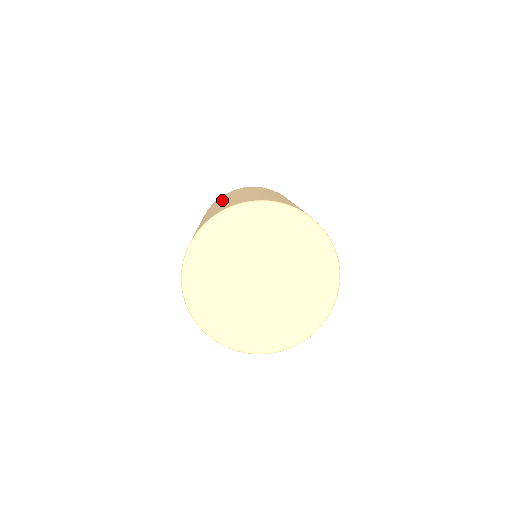
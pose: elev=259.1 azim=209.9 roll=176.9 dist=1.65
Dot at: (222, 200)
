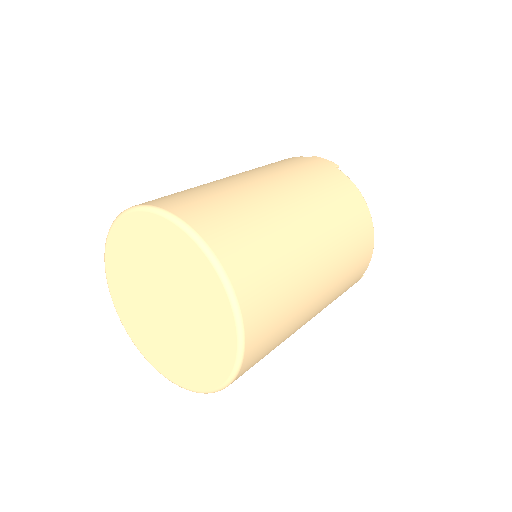
Dot at: occluded
